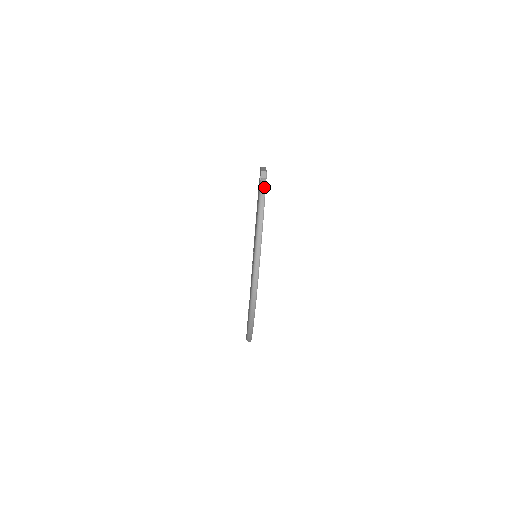
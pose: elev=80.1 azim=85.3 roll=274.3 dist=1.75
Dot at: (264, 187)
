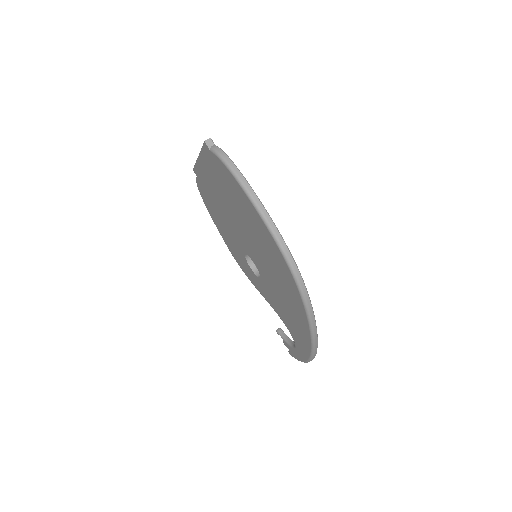
Dot at: (221, 151)
